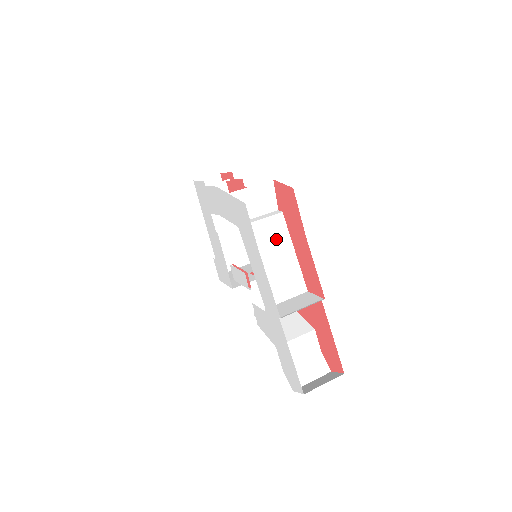
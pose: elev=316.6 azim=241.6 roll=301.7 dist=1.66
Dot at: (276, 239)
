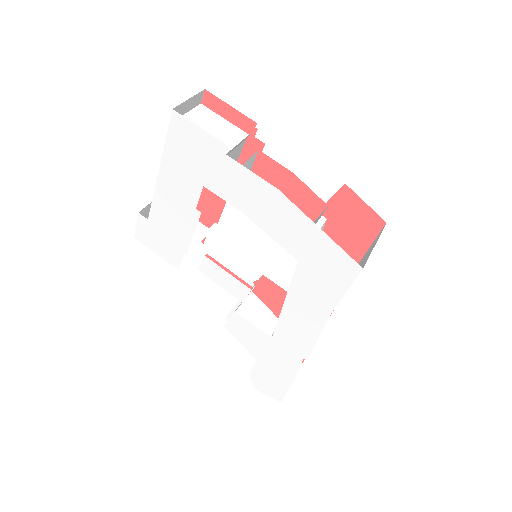
Dot at: occluded
